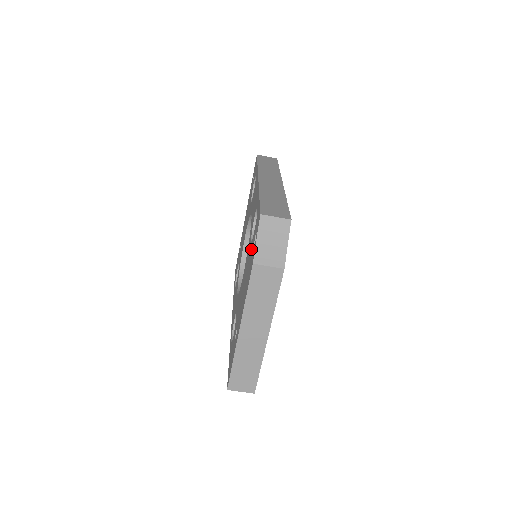
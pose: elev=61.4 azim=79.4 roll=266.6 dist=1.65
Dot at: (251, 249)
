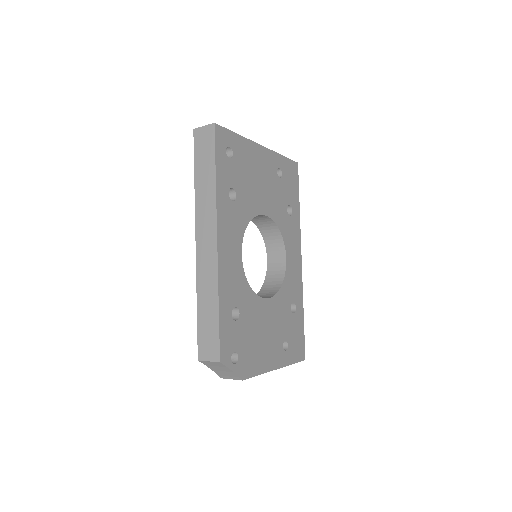
Dot at: occluded
